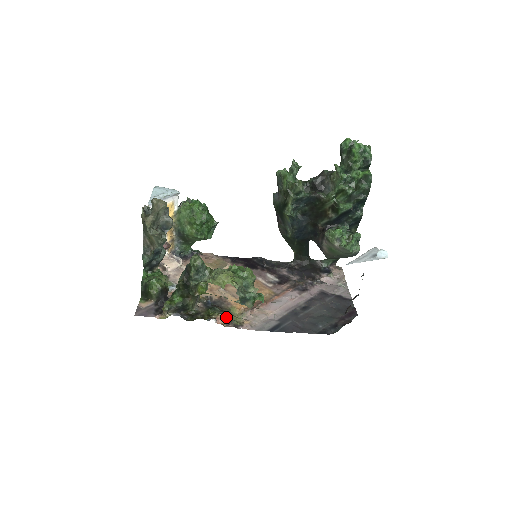
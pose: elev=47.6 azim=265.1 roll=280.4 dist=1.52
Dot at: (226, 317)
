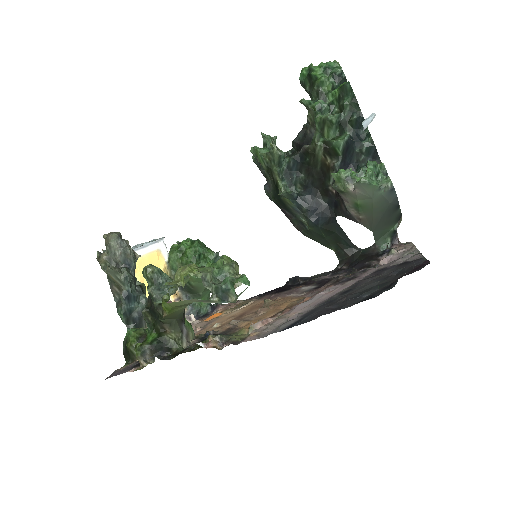
Dot at: (220, 337)
